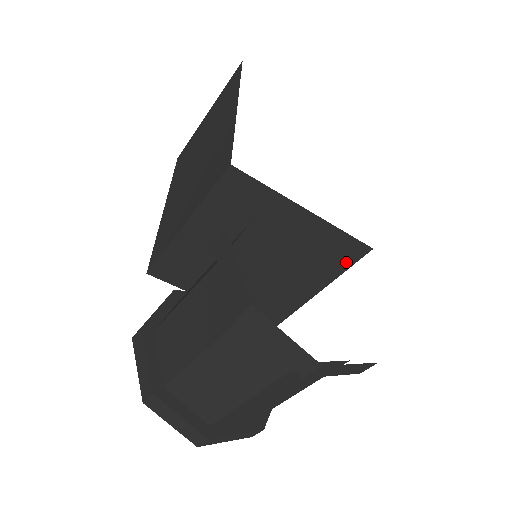
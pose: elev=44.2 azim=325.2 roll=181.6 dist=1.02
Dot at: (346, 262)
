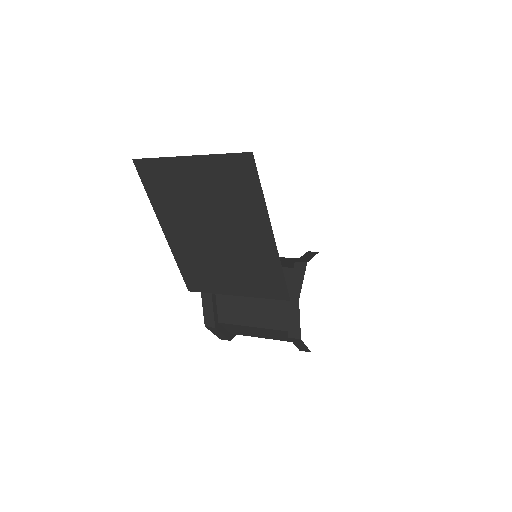
Dot at: occluded
